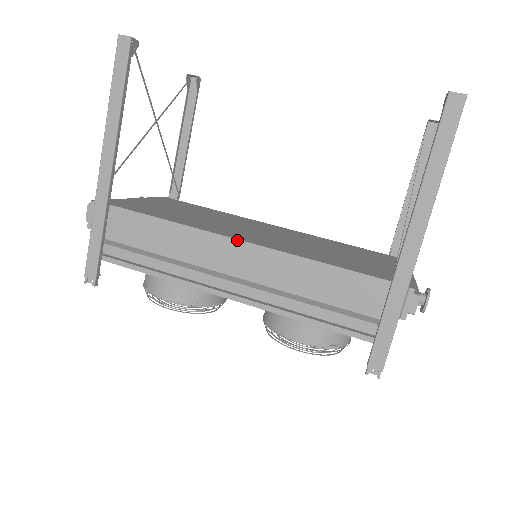
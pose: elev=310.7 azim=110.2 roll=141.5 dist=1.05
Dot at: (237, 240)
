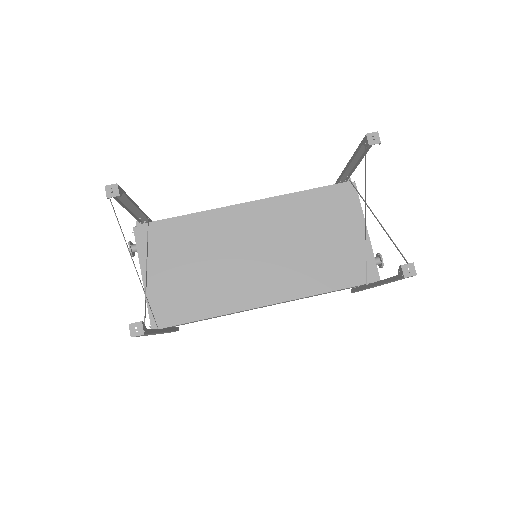
Dot at: occluded
